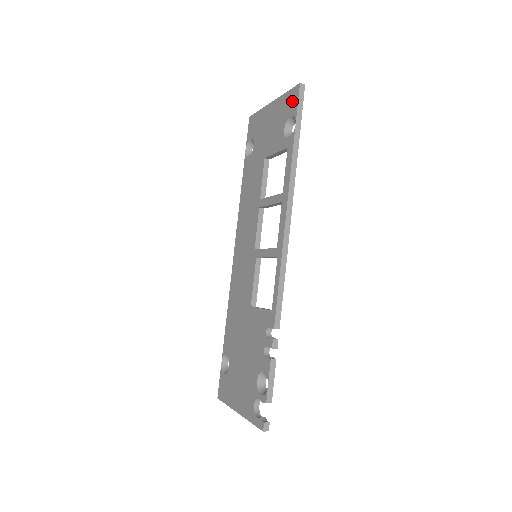
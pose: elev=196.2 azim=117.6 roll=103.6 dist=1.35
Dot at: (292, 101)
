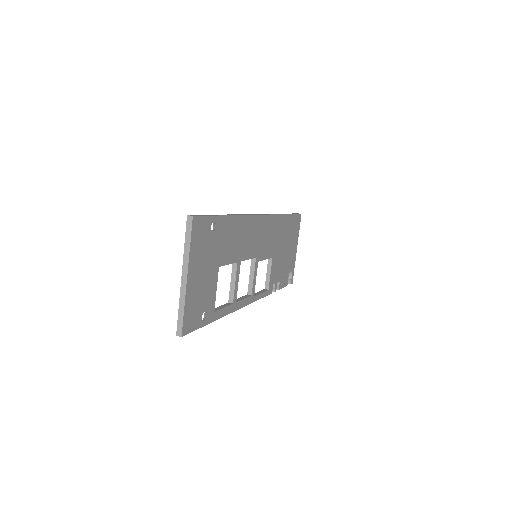
Dot at: occluded
